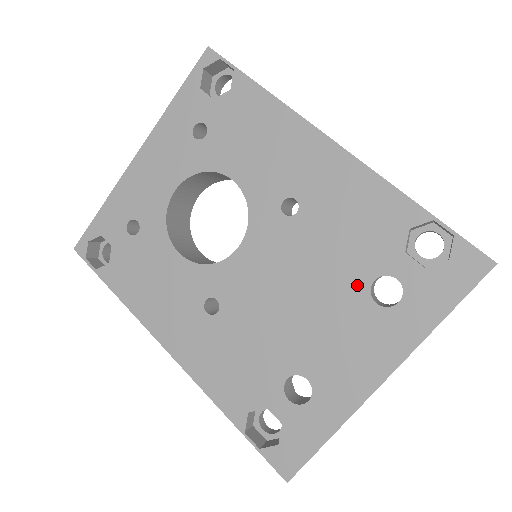
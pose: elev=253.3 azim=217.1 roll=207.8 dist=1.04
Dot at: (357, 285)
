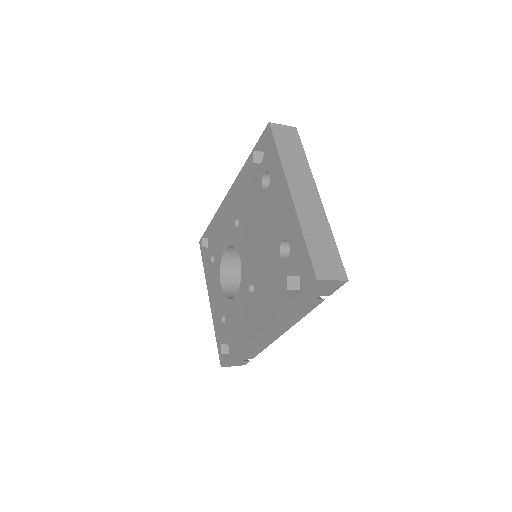
Dot at: (261, 196)
